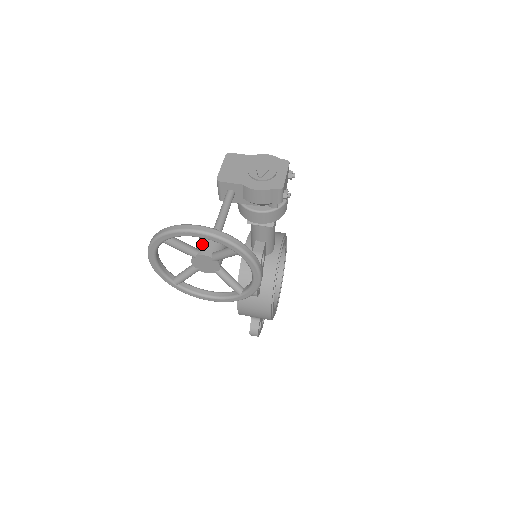
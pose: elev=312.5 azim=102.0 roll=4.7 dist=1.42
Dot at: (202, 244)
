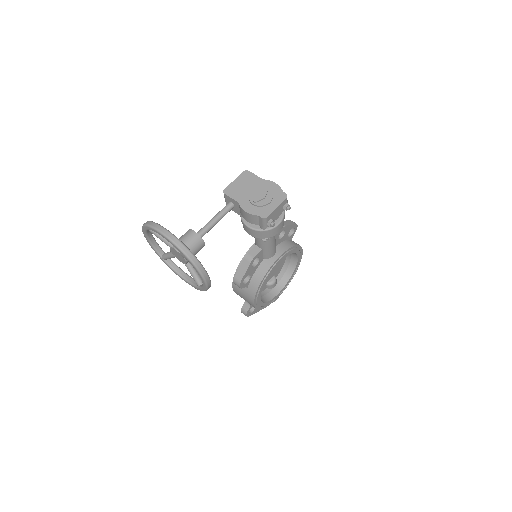
Dot at: (180, 240)
